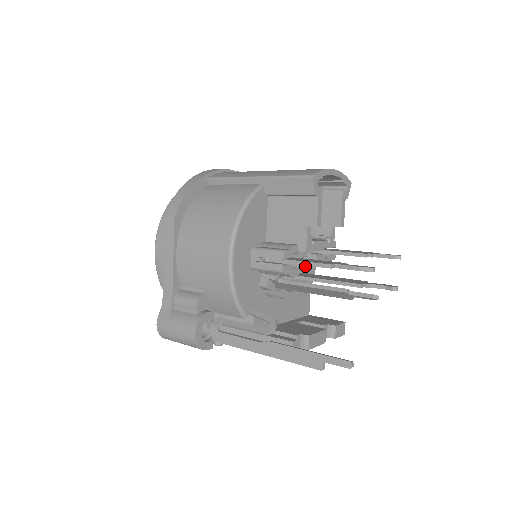
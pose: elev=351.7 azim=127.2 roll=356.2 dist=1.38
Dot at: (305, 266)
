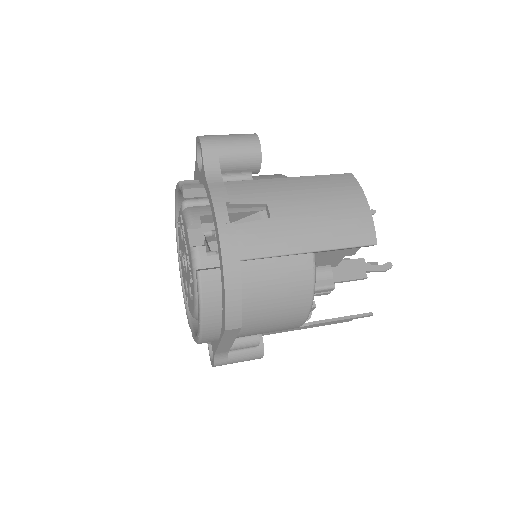
Dot at: occluded
